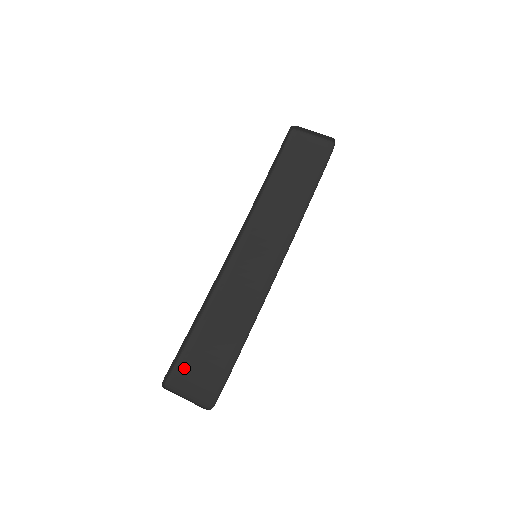
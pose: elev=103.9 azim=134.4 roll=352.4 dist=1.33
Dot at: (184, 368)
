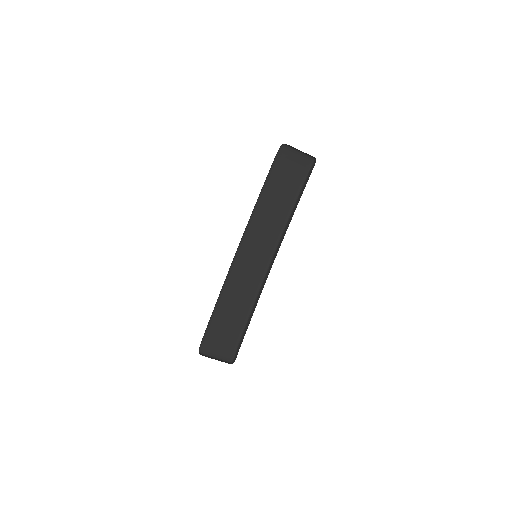
Dot at: (210, 337)
